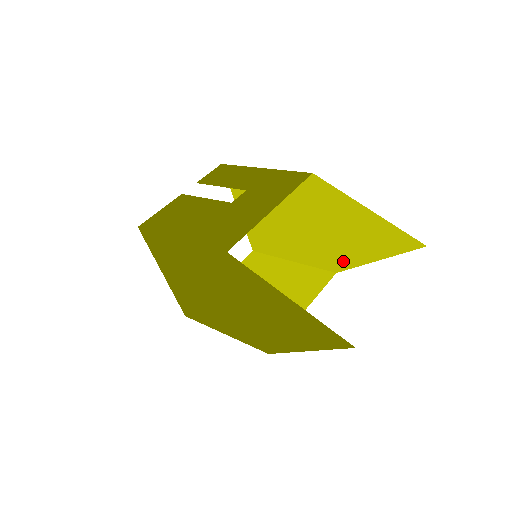
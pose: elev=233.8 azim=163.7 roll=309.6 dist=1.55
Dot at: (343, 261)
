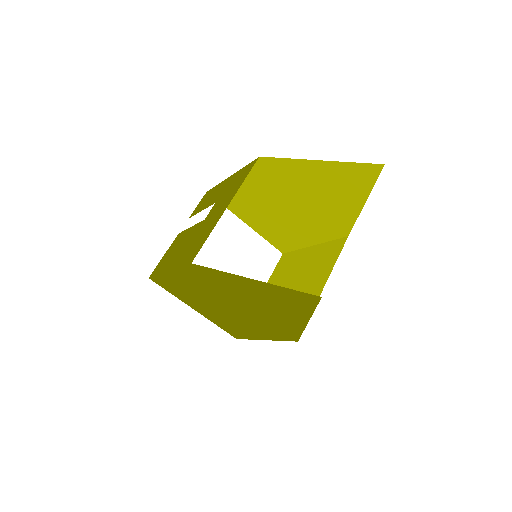
Dot at: (343, 221)
